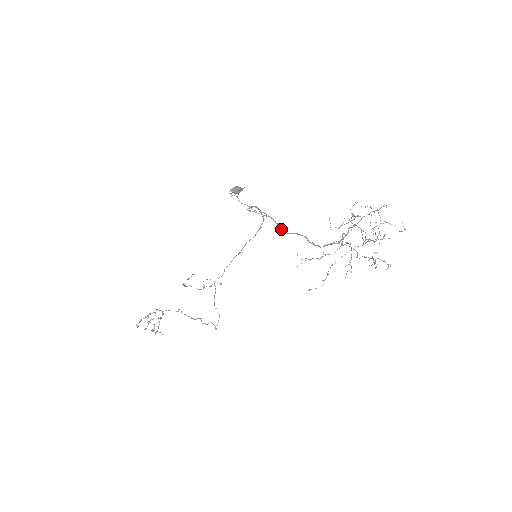
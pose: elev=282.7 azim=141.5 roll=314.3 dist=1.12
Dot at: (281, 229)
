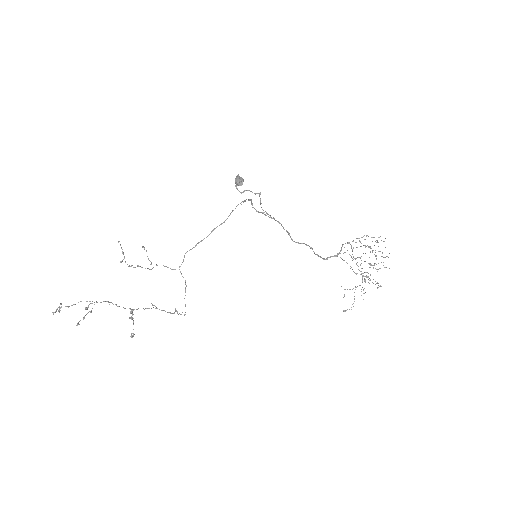
Dot at: (291, 238)
